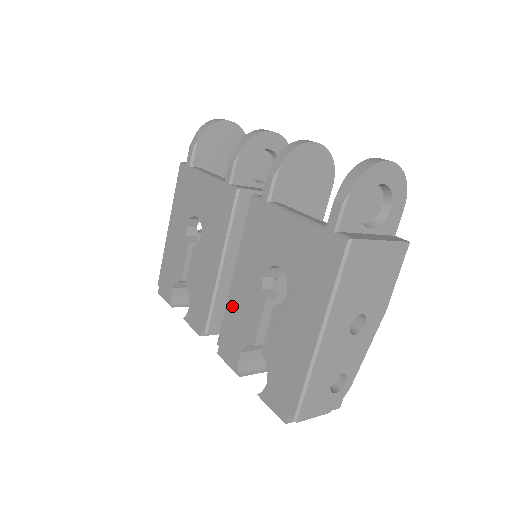
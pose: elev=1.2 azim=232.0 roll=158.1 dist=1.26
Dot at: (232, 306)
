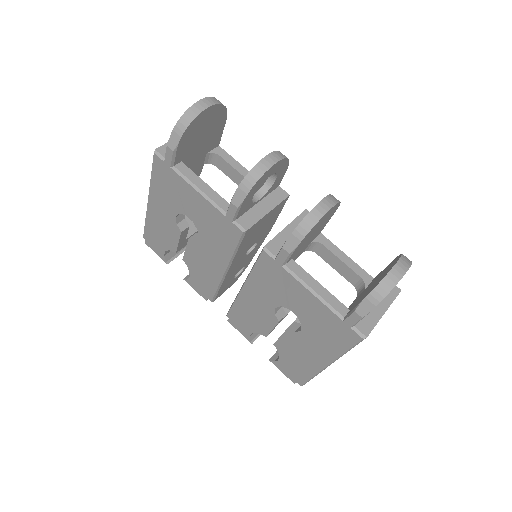
Dot at: (242, 305)
